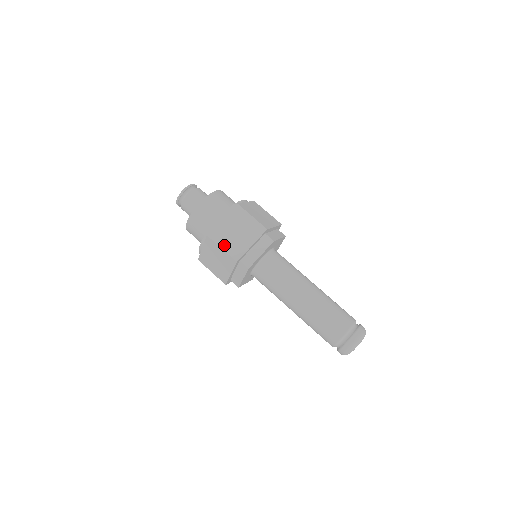
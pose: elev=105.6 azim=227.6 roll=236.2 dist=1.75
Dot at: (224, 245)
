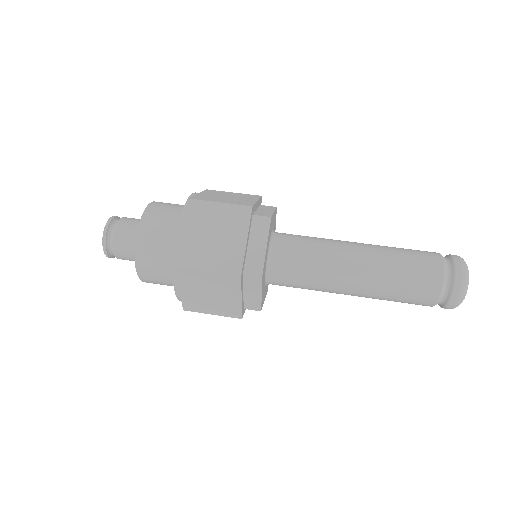
Dot at: (208, 264)
